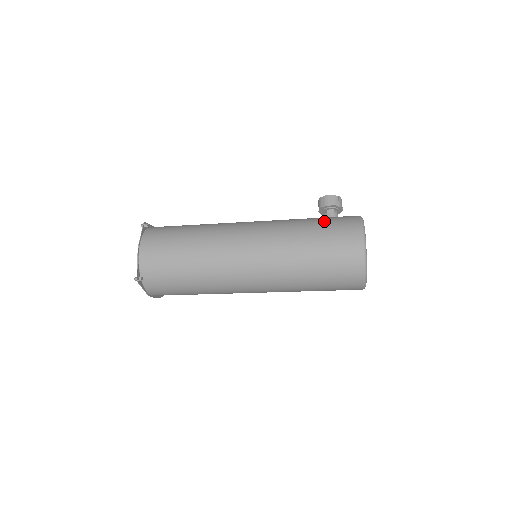
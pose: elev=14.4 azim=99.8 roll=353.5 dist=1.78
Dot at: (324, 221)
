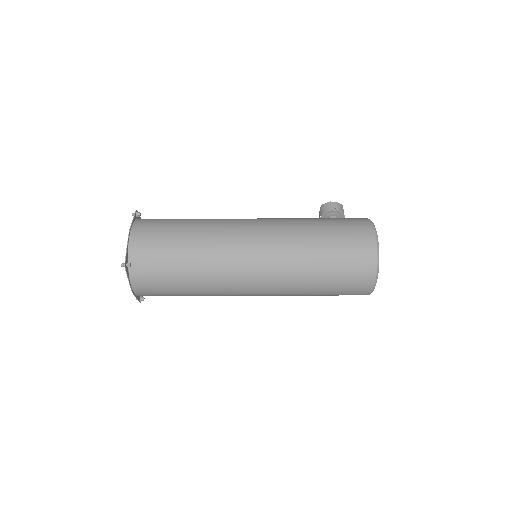
Dot at: (332, 219)
